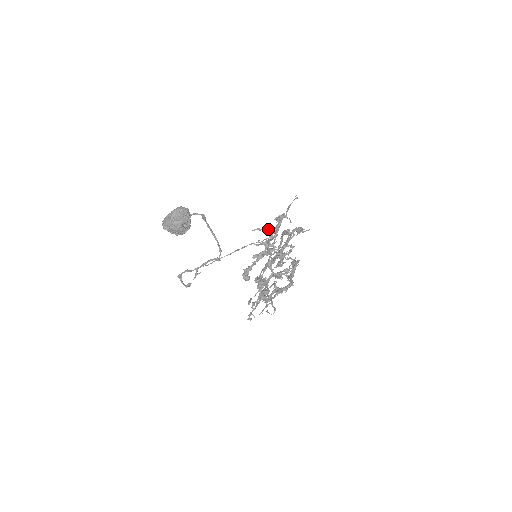
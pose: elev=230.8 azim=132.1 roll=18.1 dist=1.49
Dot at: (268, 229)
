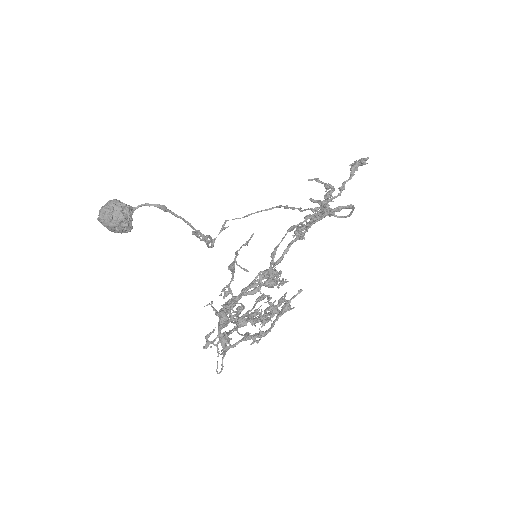
Dot at: (327, 185)
